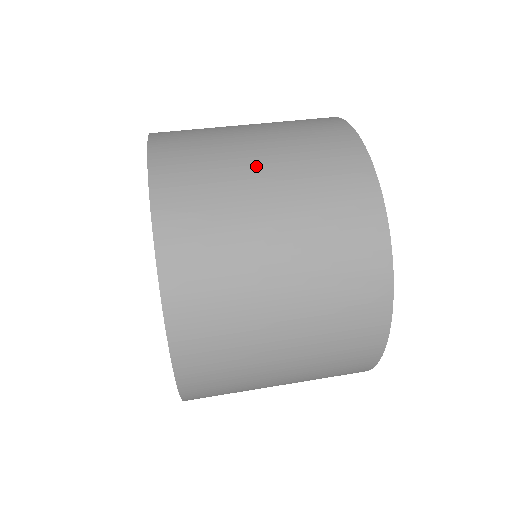
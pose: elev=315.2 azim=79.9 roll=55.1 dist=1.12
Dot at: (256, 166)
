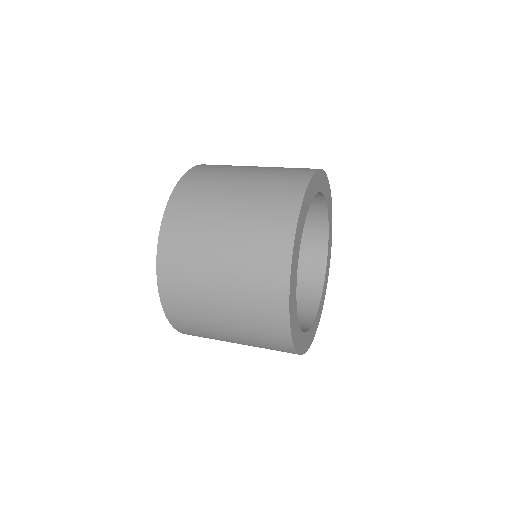
Dot at: (219, 242)
